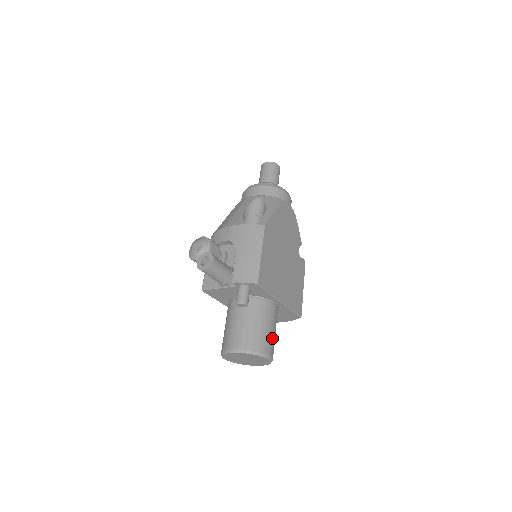
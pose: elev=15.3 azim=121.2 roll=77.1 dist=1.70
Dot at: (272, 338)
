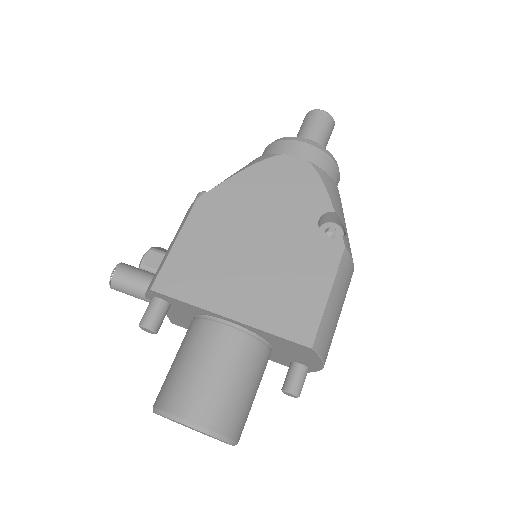
Dot at: (206, 386)
